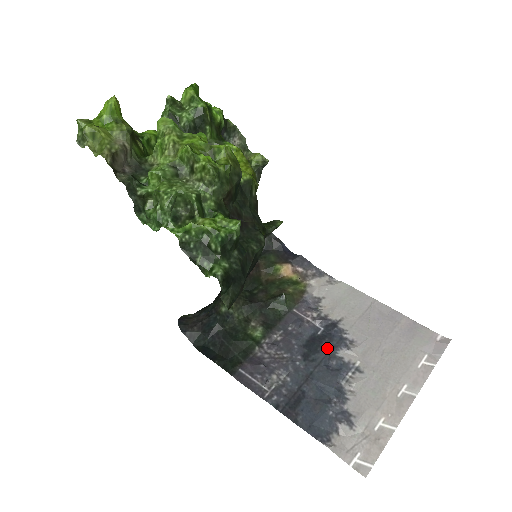
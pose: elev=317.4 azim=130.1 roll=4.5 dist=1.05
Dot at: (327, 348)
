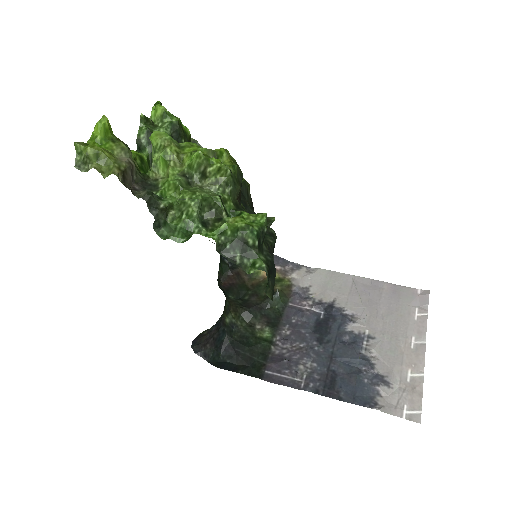
Dot at: (335, 327)
